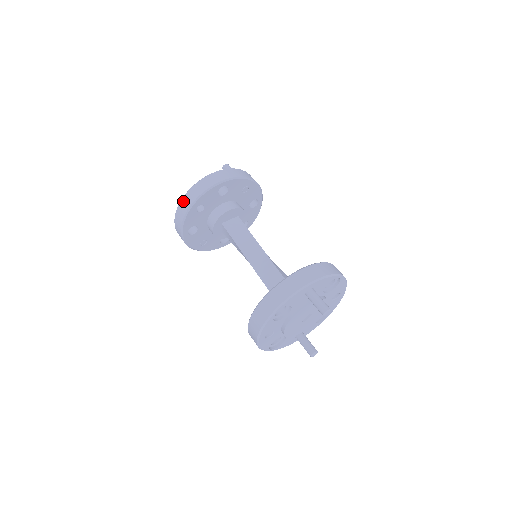
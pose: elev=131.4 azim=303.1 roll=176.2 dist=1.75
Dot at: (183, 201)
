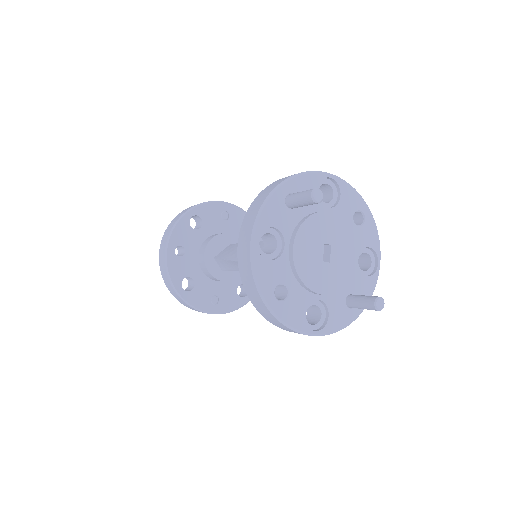
Dot at: (160, 255)
